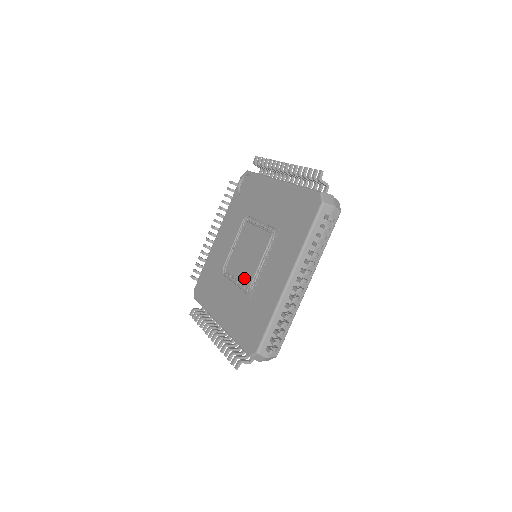
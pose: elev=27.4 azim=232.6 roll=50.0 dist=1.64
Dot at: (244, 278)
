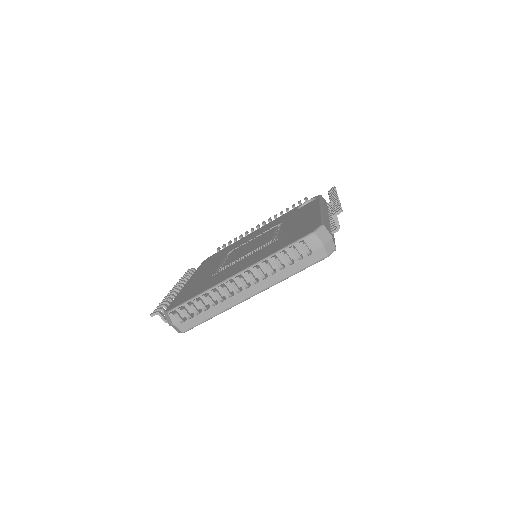
Dot at: (228, 261)
